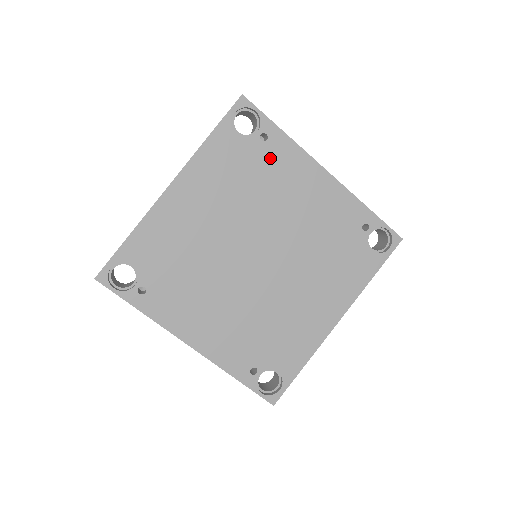
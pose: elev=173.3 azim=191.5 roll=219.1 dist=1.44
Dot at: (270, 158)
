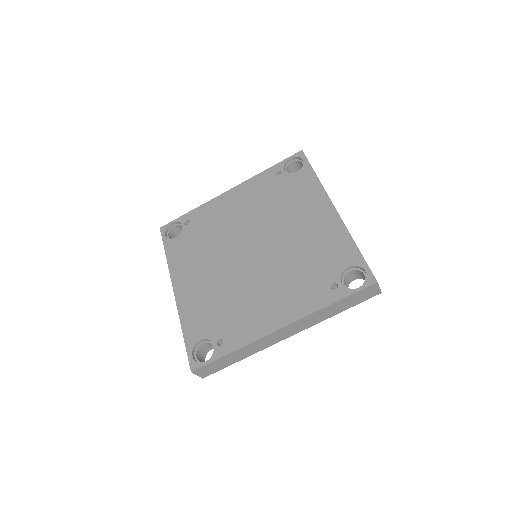
Dot at: (200, 223)
